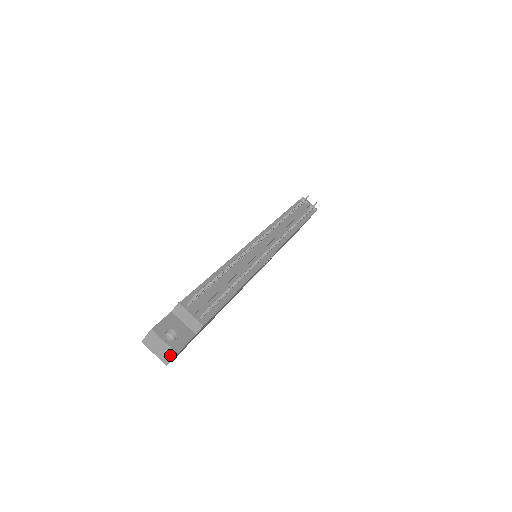
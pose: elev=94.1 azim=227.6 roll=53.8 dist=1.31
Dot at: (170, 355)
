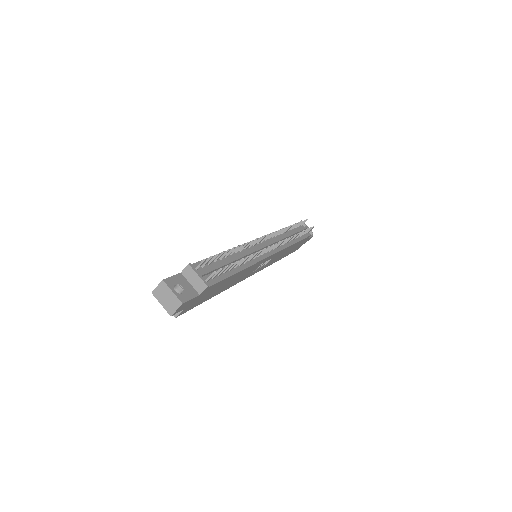
Dot at: (176, 305)
